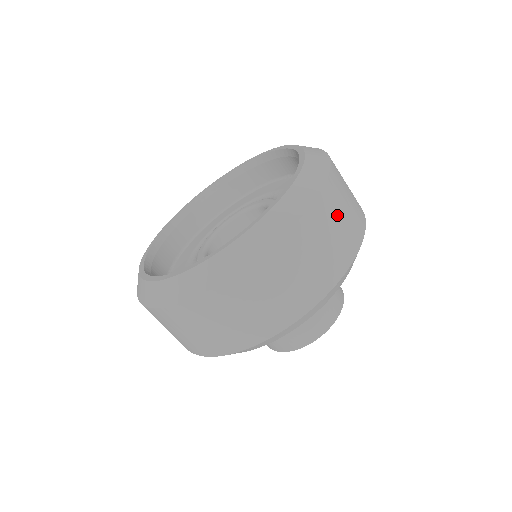
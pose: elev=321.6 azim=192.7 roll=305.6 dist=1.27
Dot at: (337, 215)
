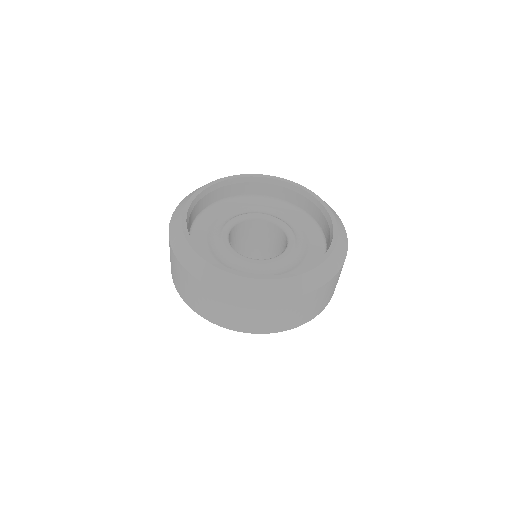
Dot at: (318, 300)
